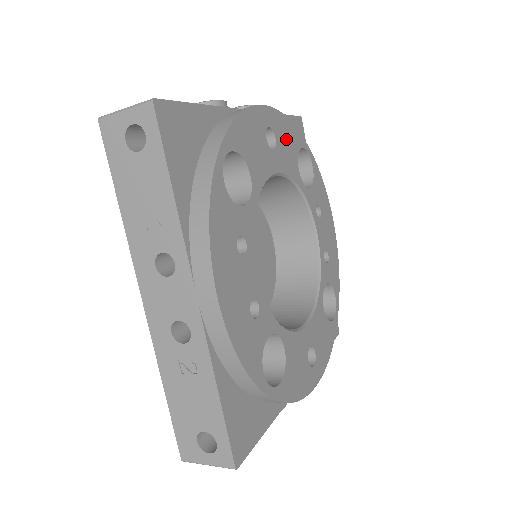
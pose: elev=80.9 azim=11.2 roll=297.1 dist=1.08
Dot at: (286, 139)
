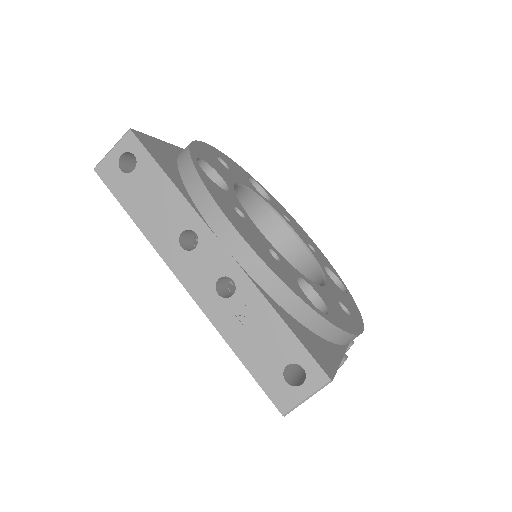
Dot at: (234, 167)
